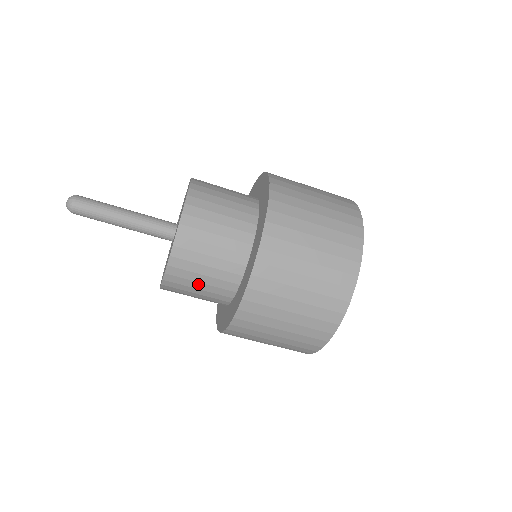
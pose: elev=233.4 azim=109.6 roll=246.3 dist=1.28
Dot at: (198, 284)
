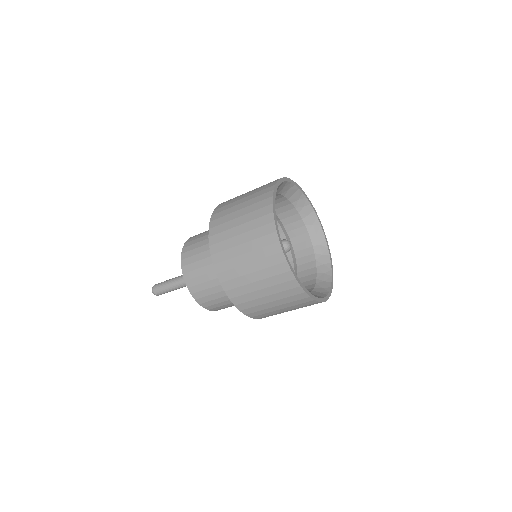
Dot at: occluded
